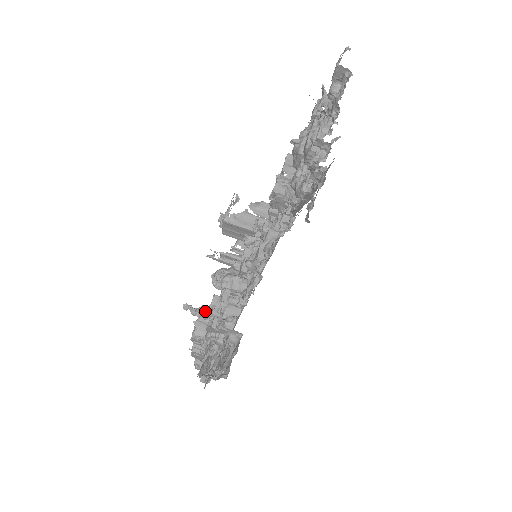
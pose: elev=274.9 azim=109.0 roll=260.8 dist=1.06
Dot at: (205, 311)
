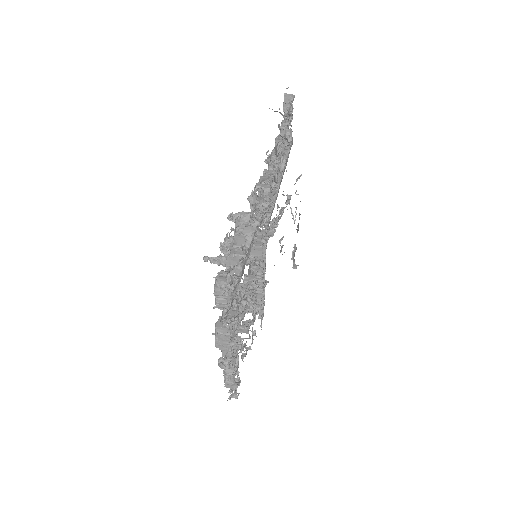
Dot at: (222, 256)
